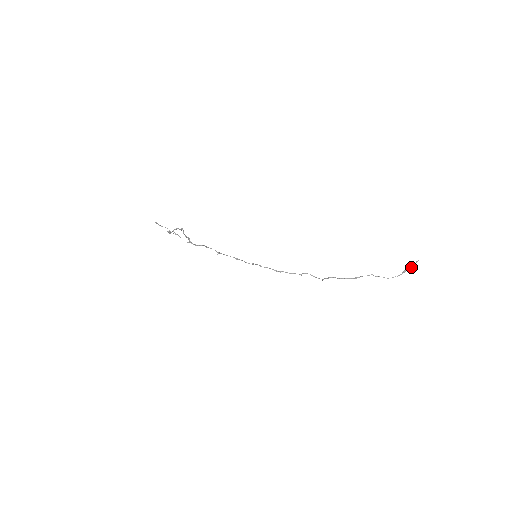
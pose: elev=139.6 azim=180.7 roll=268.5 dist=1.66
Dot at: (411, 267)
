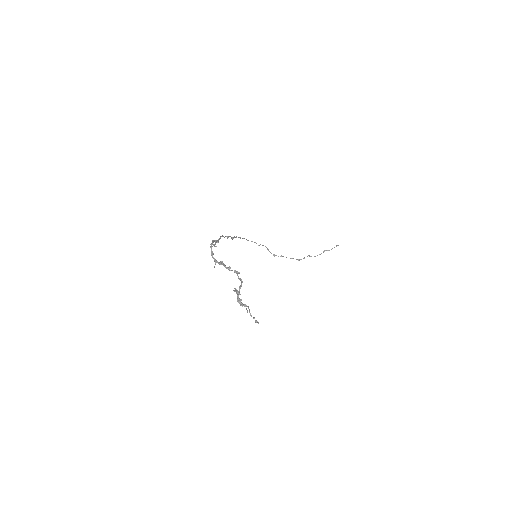
Dot at: occluded
